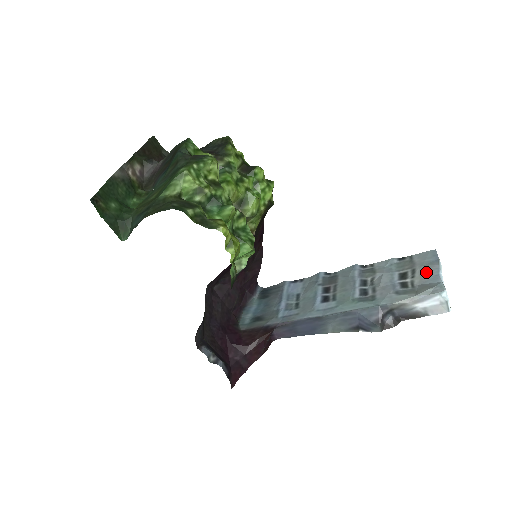
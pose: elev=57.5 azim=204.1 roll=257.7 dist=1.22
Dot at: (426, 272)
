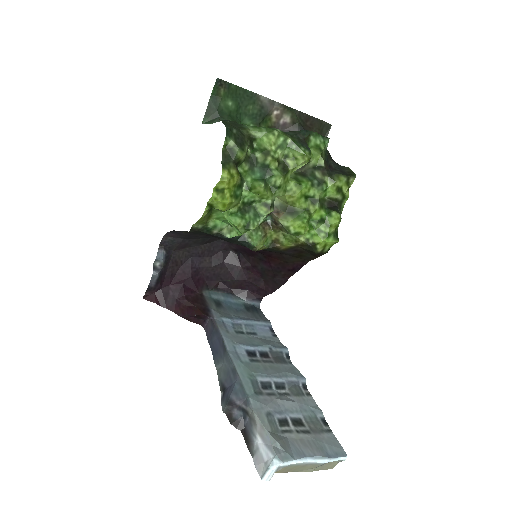
Dot at: (307, 444)
